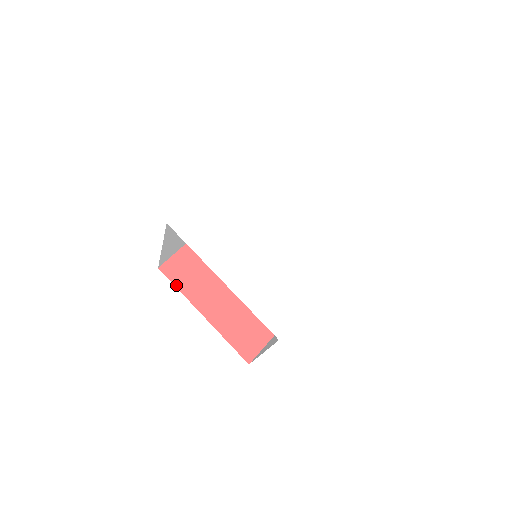
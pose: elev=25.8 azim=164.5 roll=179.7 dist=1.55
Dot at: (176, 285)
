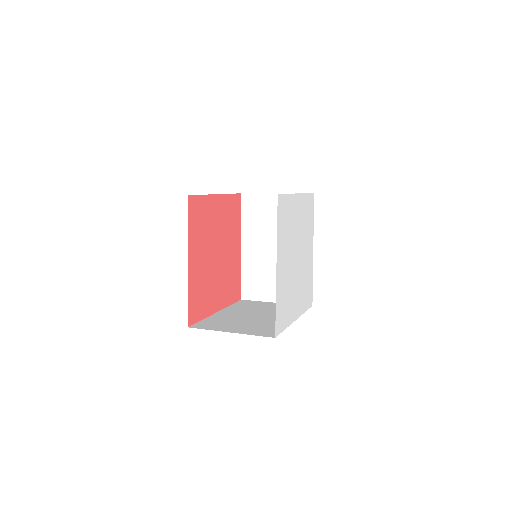
Dot at: (189, 221)
